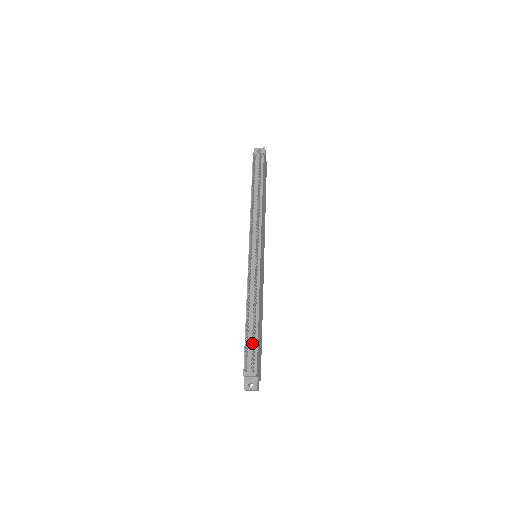
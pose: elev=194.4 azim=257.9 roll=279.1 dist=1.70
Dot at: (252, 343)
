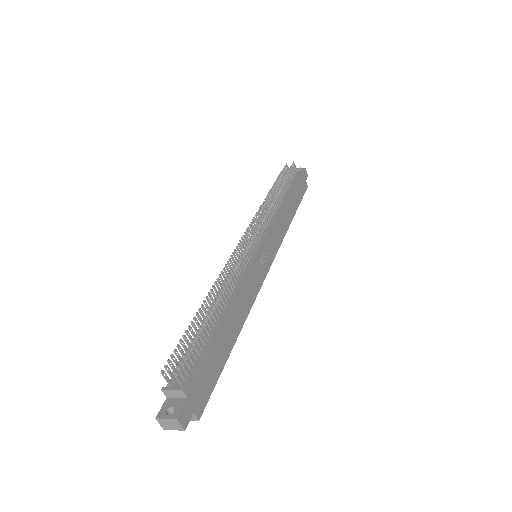
Dot at: (193, 335)
